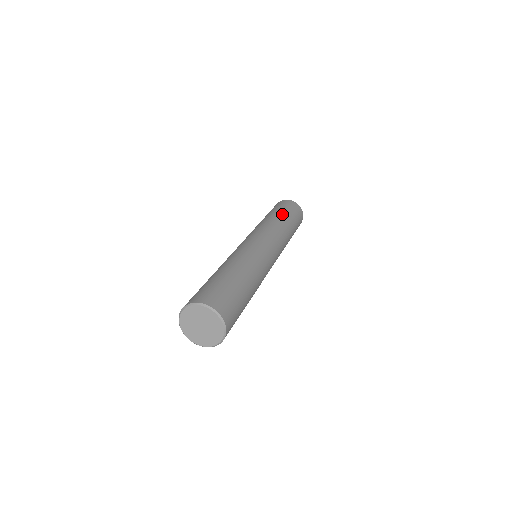
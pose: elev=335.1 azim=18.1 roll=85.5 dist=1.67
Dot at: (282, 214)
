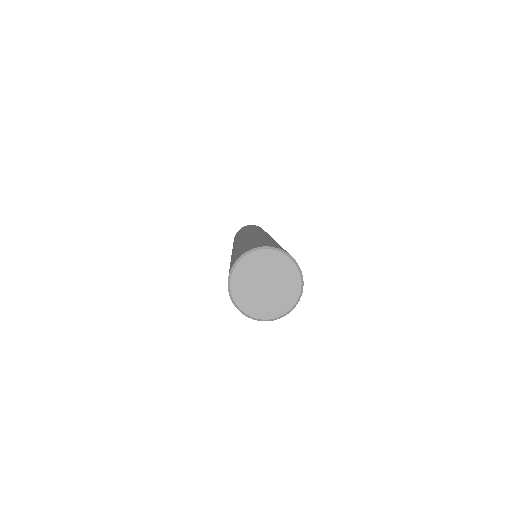
Dot at: occluded
